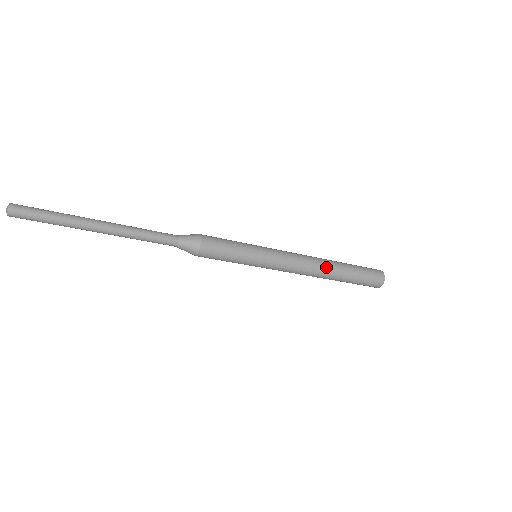
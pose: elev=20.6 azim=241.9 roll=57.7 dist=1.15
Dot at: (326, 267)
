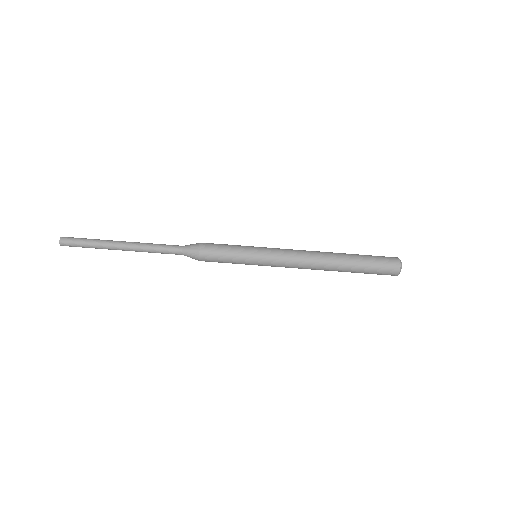
Dot at: (326, 252)
